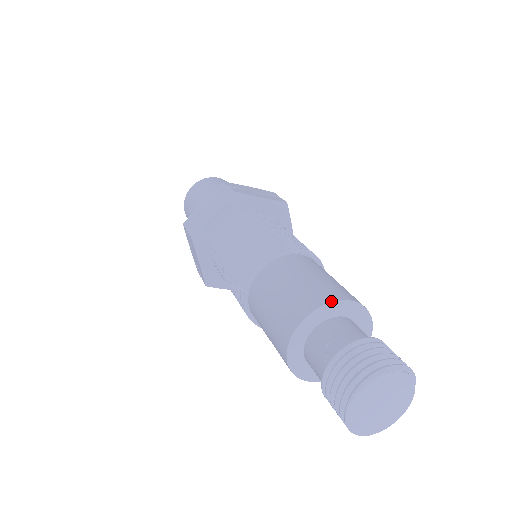
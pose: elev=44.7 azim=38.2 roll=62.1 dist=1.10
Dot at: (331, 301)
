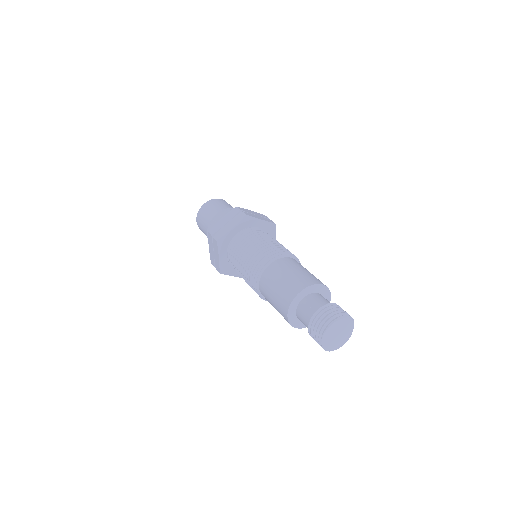
Dot at: (313, 284)
